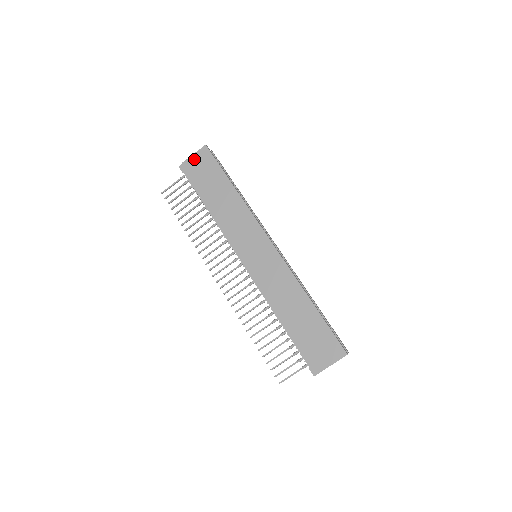
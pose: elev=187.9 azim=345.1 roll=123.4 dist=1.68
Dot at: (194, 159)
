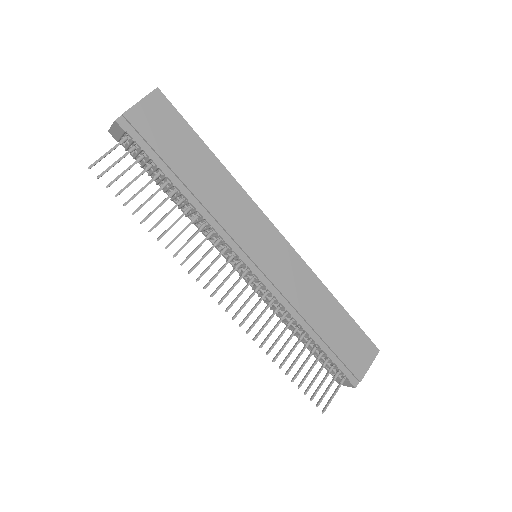
Dot at: (143, 109)
